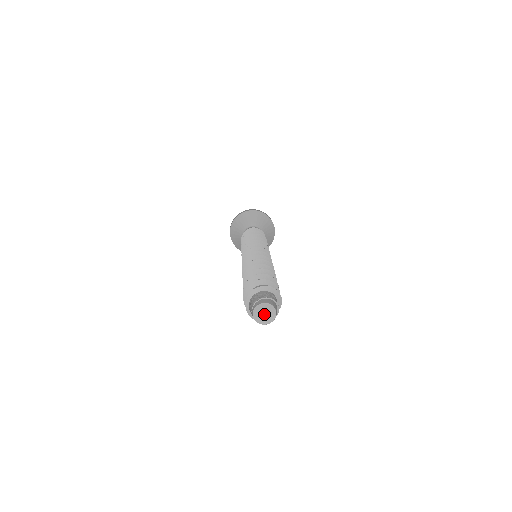
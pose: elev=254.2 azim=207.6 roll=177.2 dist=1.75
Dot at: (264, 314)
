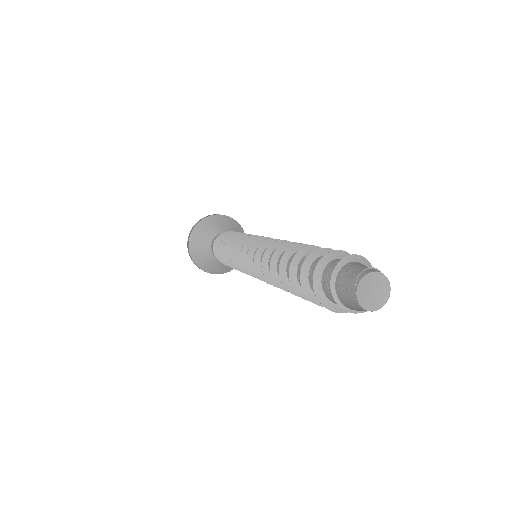
Dot at: (372, 291)
